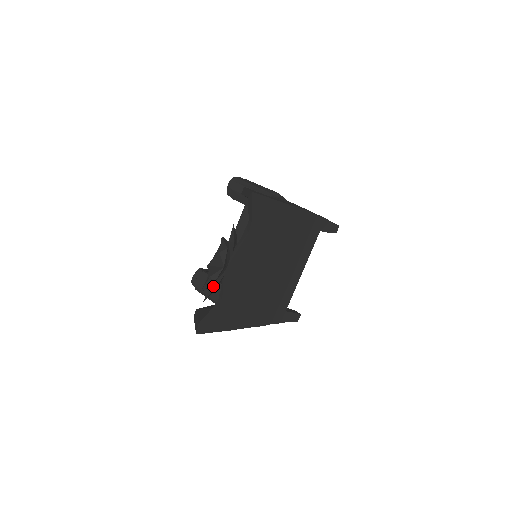
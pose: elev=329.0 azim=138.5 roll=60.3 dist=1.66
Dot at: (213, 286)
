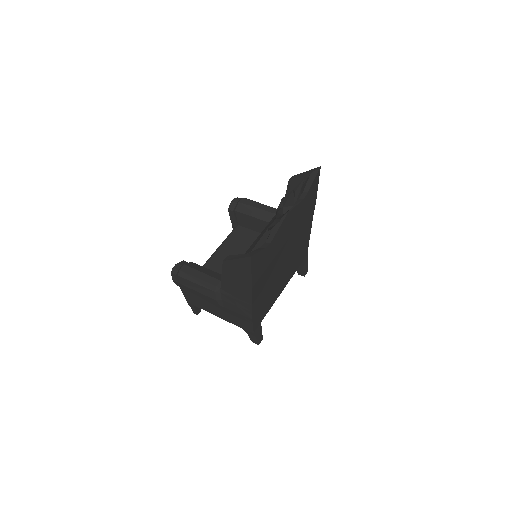
Dot at: (275, 222)
